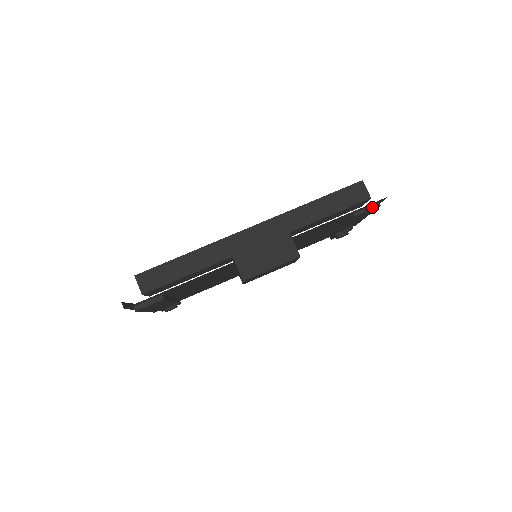
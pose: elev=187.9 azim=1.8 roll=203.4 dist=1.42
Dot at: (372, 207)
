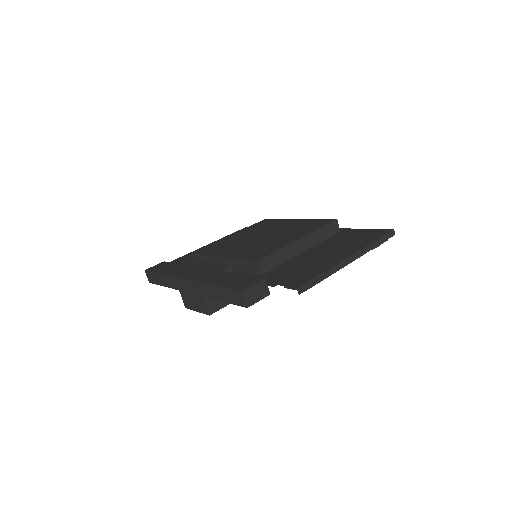
Dot at: occluded
